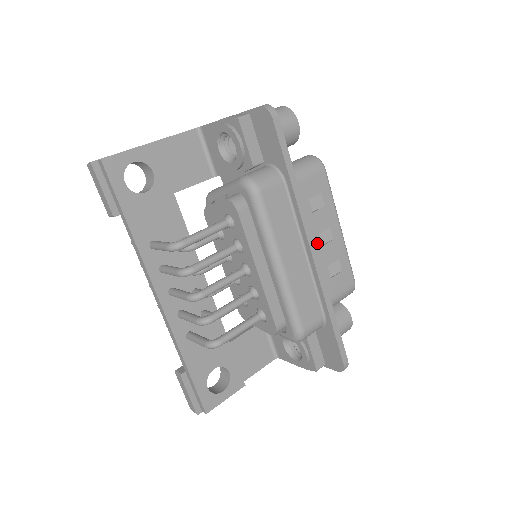
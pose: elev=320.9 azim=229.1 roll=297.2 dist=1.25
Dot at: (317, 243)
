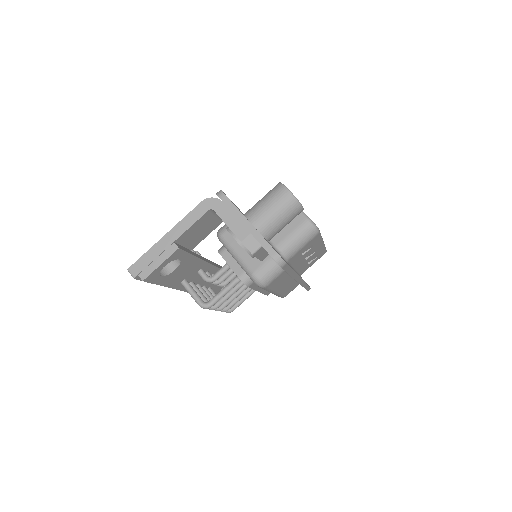
Dot at: (303, 262)
